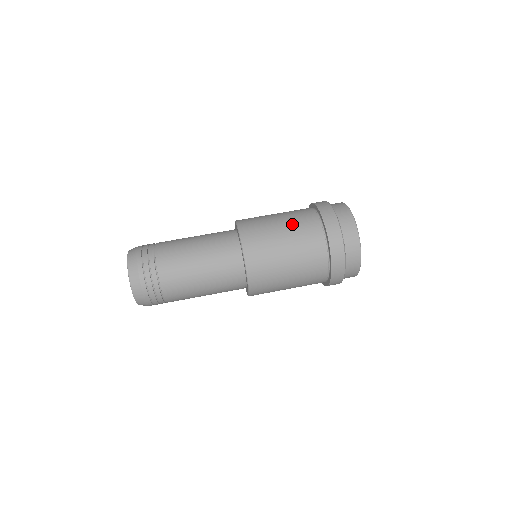
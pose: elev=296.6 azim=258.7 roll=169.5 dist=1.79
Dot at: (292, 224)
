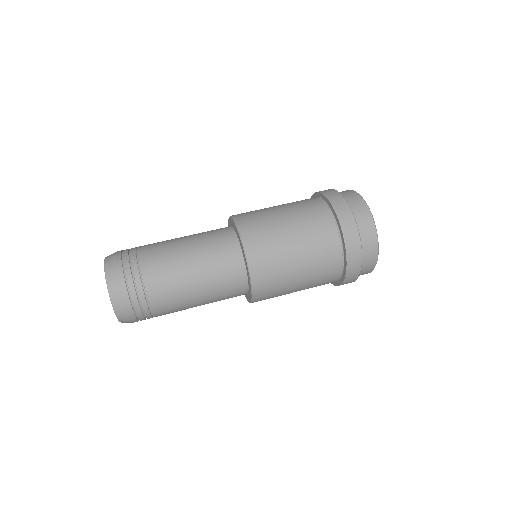
Dot at: (306, 237)
